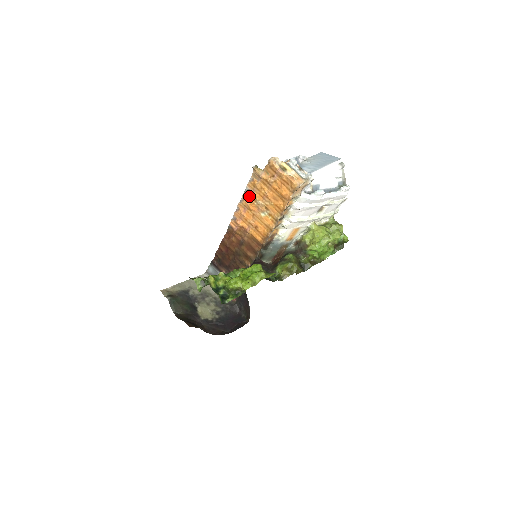
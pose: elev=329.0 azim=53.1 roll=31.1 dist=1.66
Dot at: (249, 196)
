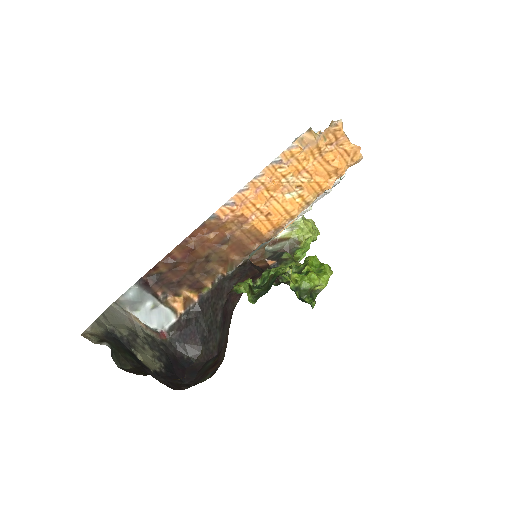
Dot at: (276, 170)
